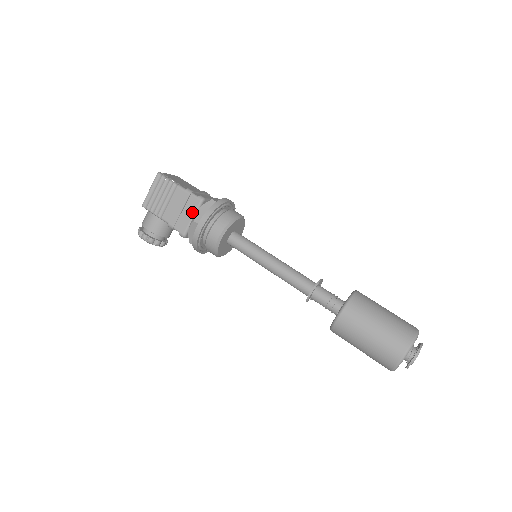
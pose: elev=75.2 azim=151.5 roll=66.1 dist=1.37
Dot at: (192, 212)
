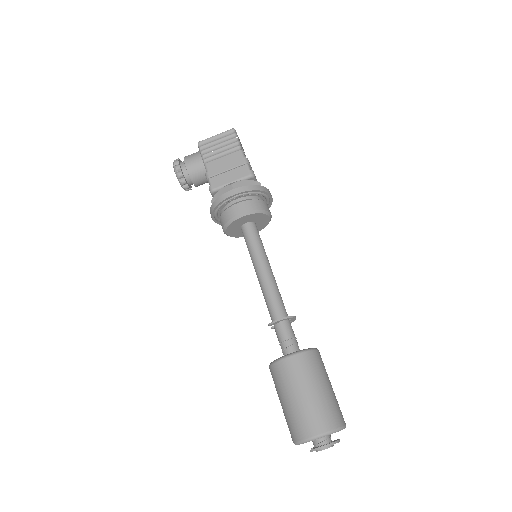
Dot at: (236, 178)
